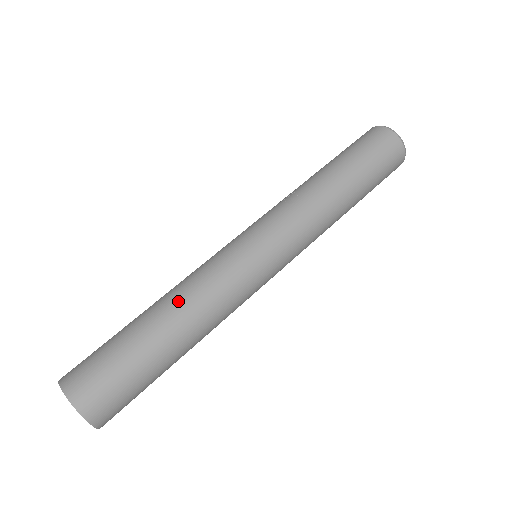
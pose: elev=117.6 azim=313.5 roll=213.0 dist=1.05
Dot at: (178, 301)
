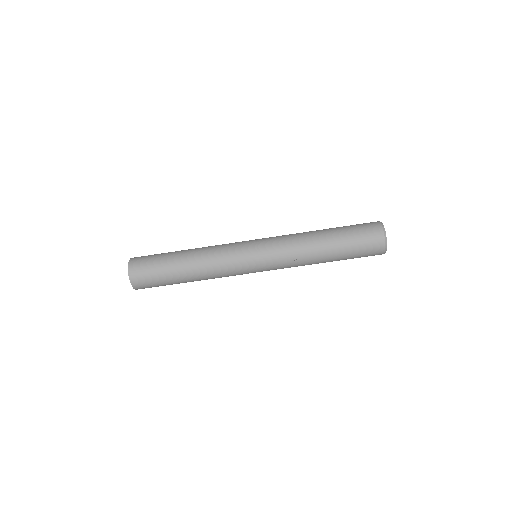
Dot at: (202, 277)
